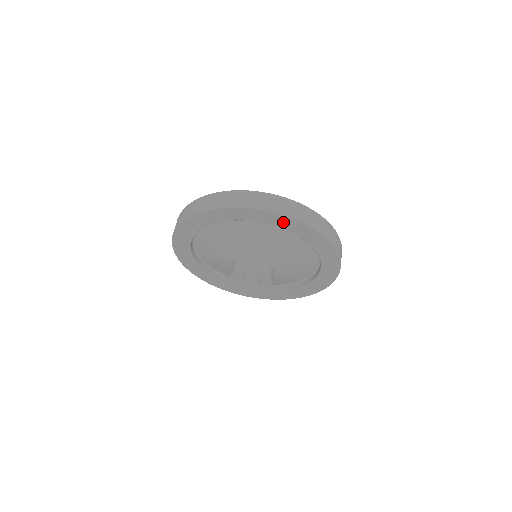
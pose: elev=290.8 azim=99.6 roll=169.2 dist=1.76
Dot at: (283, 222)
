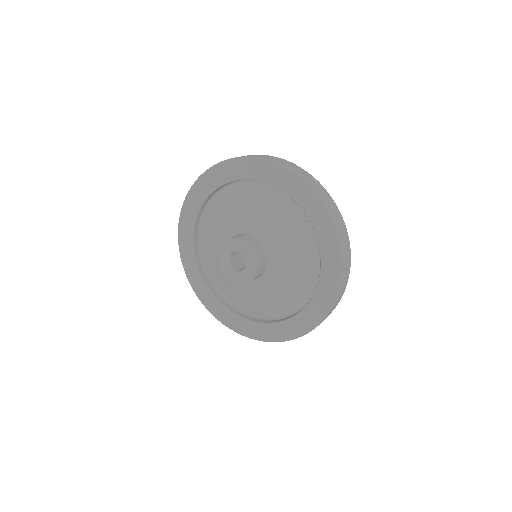
Dot at: (277, 176)
